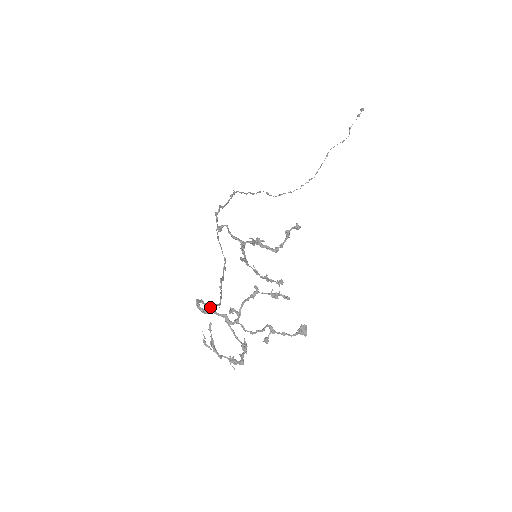
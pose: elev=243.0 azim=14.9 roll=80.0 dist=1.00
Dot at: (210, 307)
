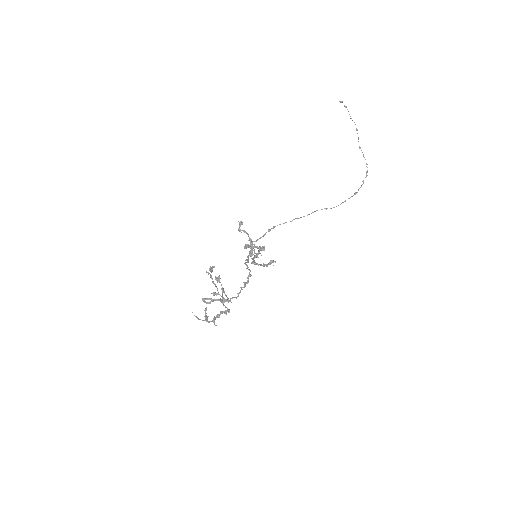
Dot at: occluded
